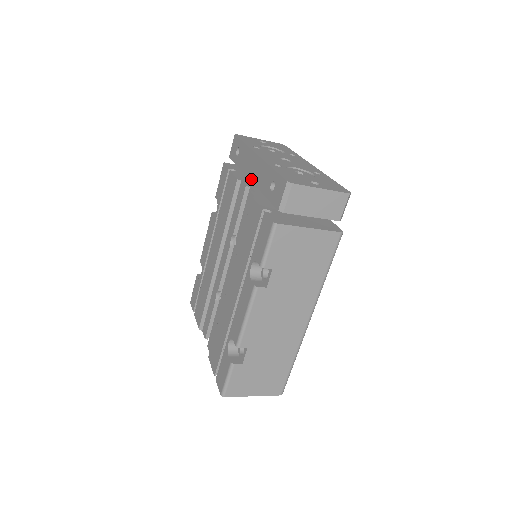
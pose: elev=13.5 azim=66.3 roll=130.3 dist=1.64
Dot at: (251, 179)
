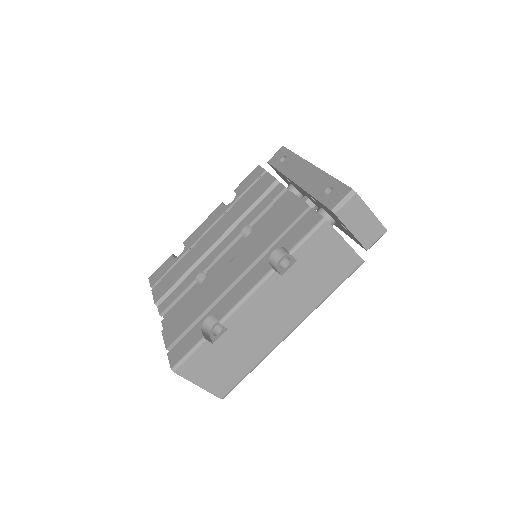
Dot at: (297, 182)
